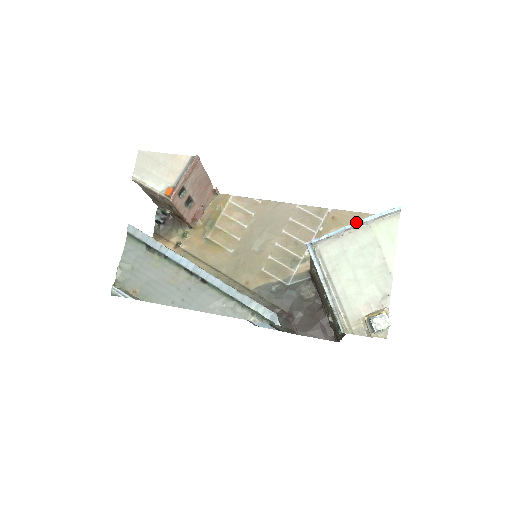
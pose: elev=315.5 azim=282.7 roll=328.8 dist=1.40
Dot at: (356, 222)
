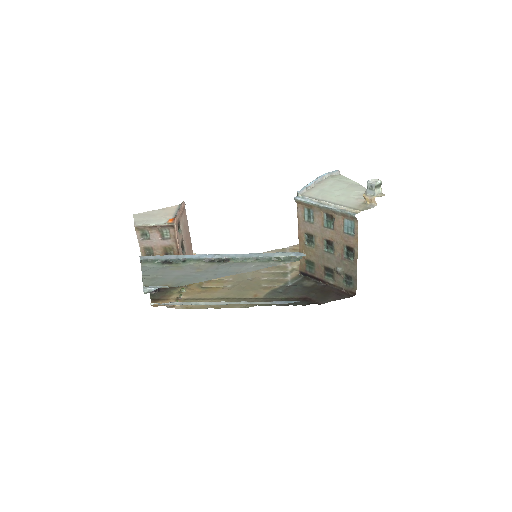
Dot at: (318, 177)
